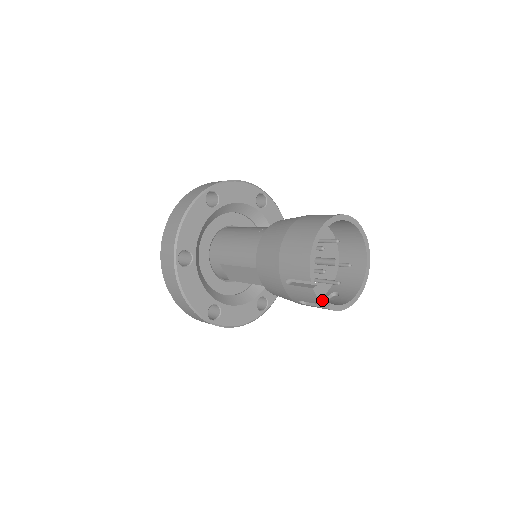
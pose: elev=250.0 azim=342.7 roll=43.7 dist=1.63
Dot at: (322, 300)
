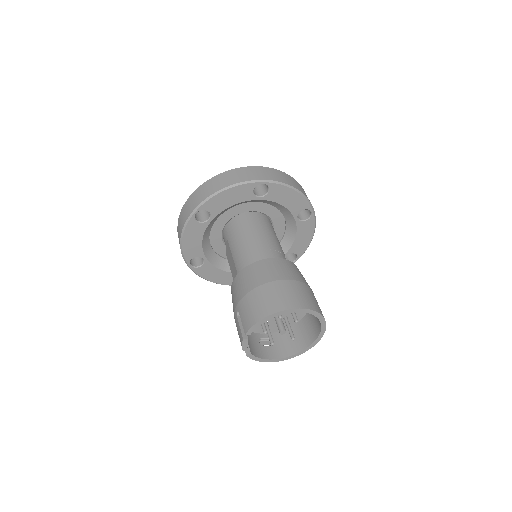
Dot at: (245, 348)
